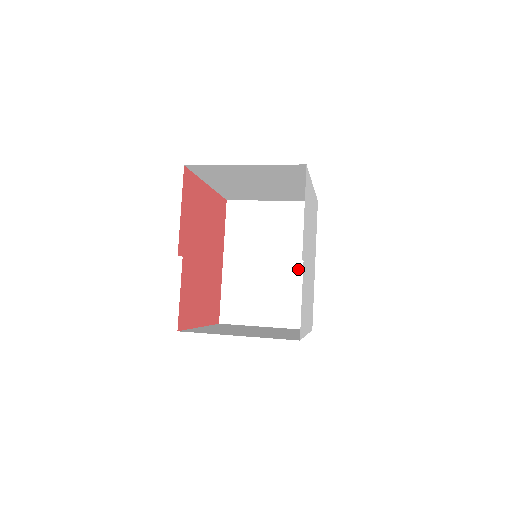
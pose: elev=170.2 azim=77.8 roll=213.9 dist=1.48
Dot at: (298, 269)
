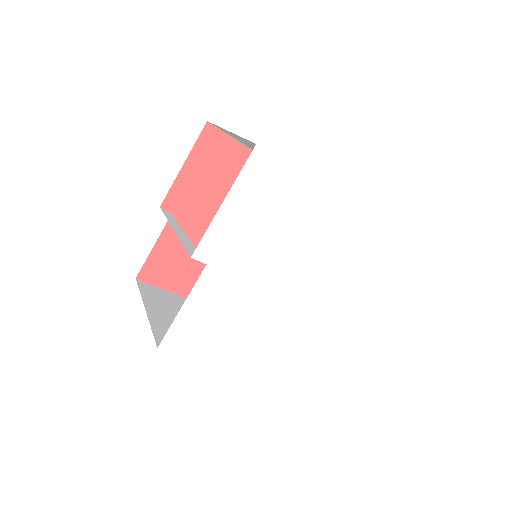
Dot at: occluded
